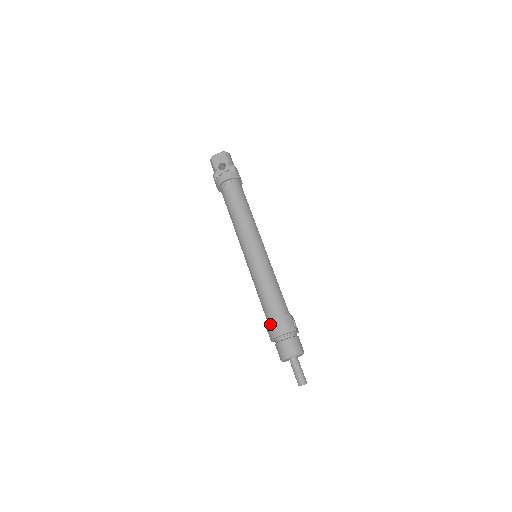
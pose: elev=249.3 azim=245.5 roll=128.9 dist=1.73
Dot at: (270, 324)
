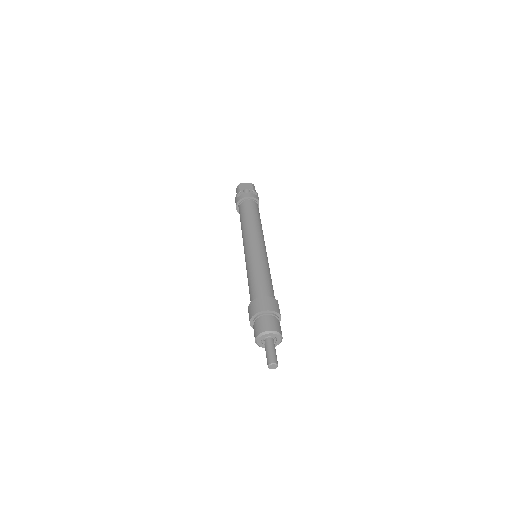
Dot at: (256, 301)
